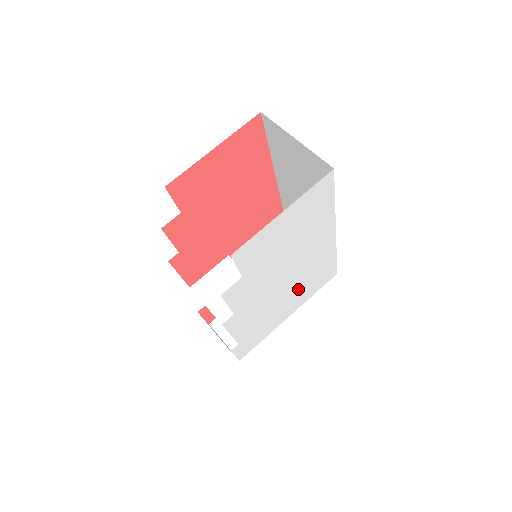
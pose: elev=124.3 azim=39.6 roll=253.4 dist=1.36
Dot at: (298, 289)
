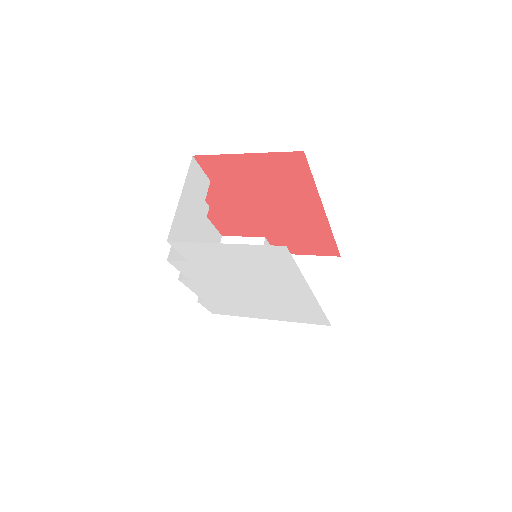
Dot at: (273, 307)
